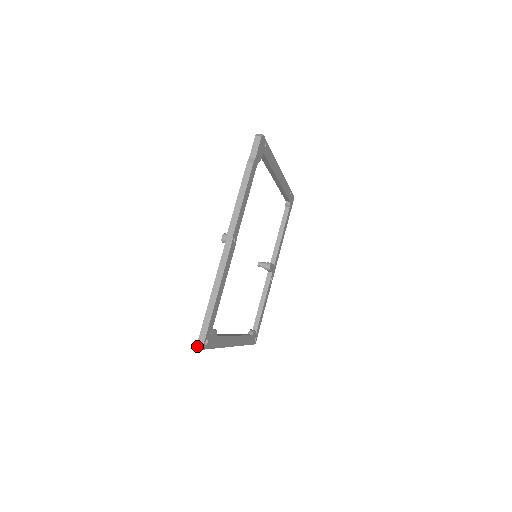
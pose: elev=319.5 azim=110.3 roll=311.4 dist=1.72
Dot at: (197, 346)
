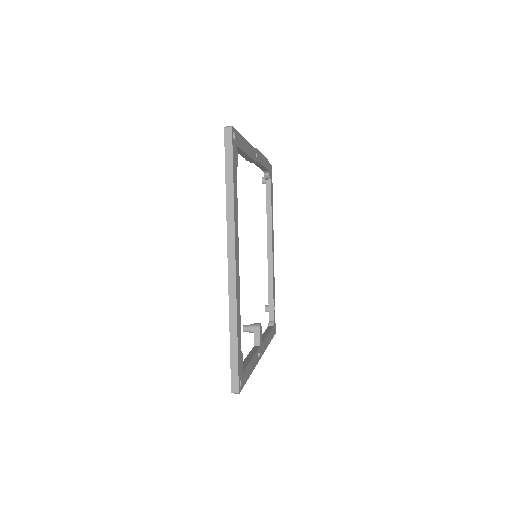
Dot at: occluded
